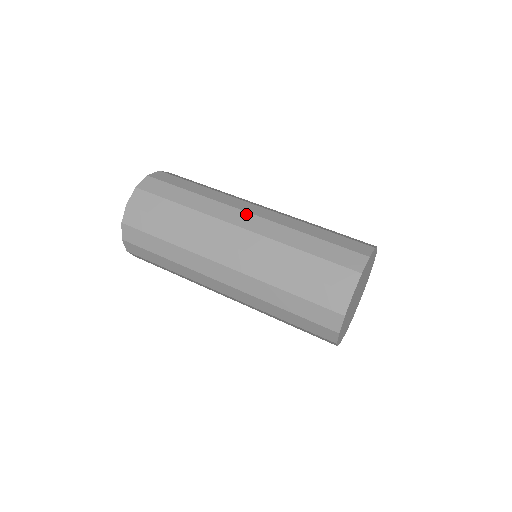
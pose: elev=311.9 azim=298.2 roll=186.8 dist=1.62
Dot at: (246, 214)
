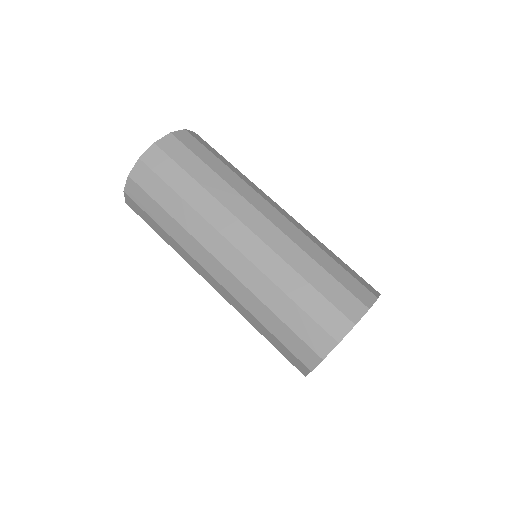
Dot at: (217, 263)
